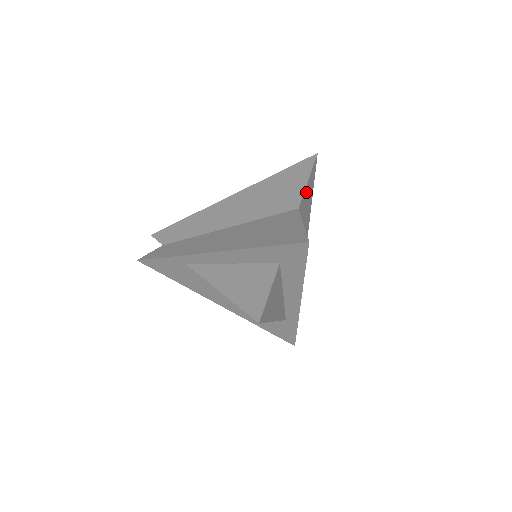
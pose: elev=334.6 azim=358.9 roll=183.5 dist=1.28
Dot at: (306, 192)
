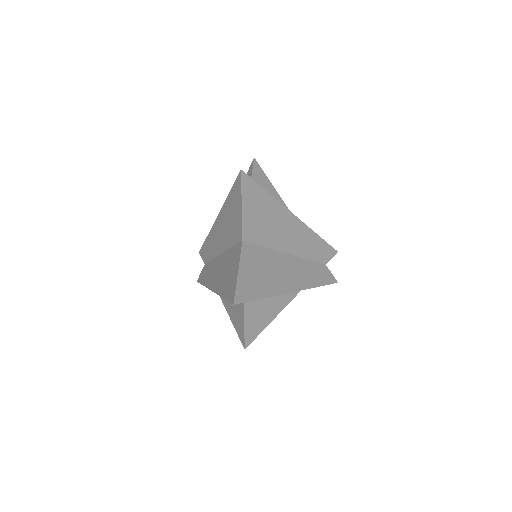
Dot at: (247, 213)
